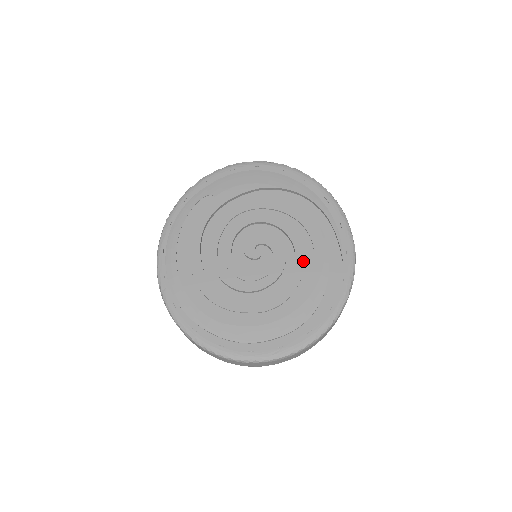
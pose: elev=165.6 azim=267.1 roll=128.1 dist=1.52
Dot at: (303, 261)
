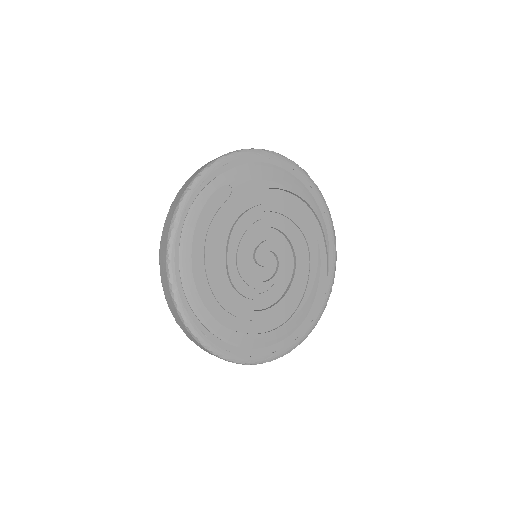
Dot at: (301, 274)
